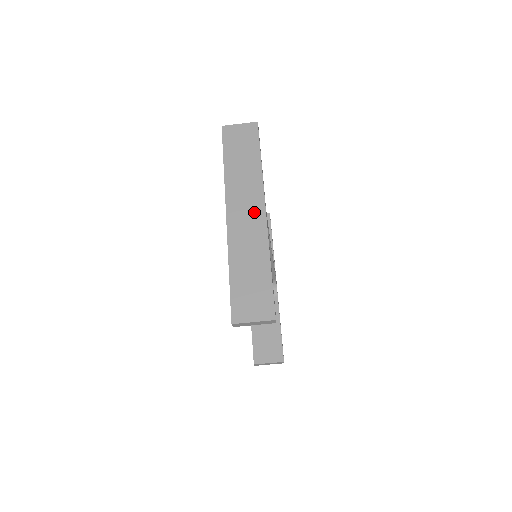
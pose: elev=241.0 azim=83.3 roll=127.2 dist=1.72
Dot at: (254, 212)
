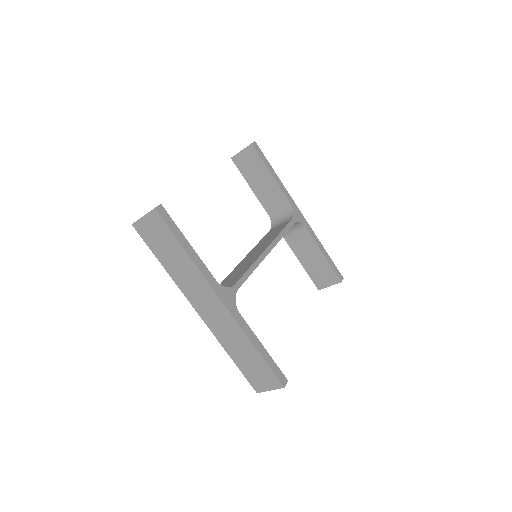
Dot at: (215, 306)
